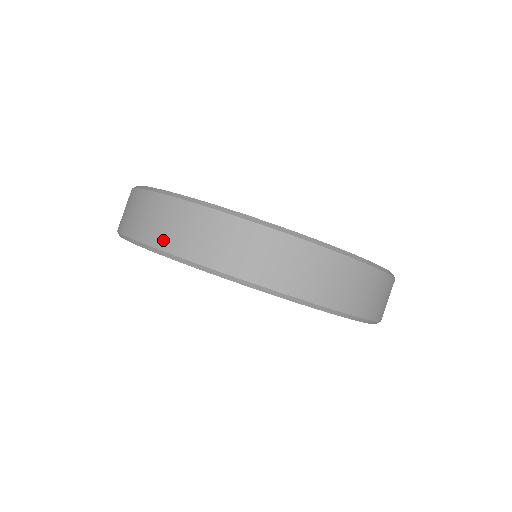
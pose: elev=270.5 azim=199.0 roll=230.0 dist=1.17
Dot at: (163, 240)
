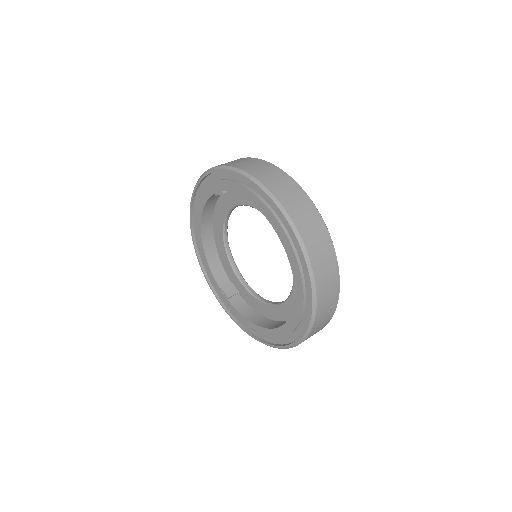
Dot at: (236, 165)
